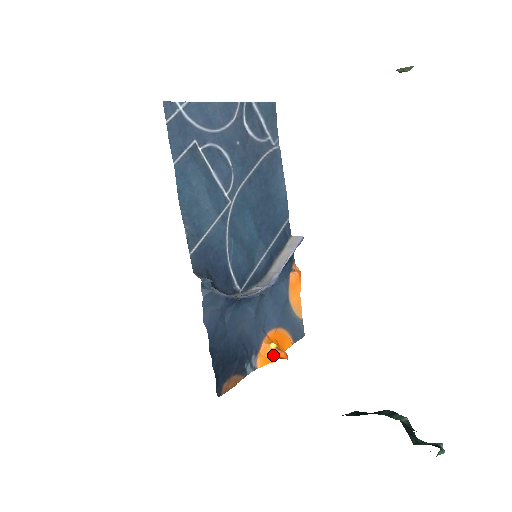
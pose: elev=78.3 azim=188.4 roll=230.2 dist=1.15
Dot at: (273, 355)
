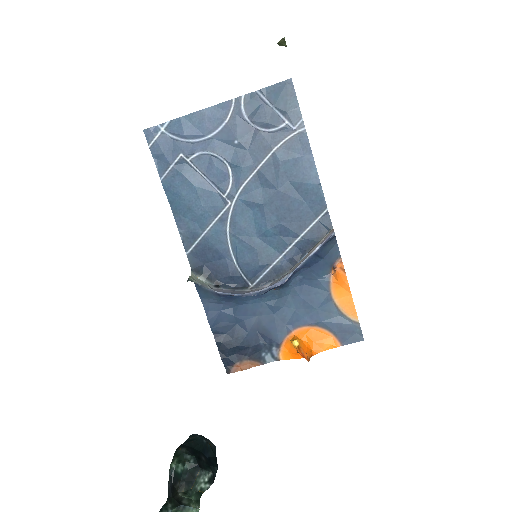
Dot at: (295, 352)
